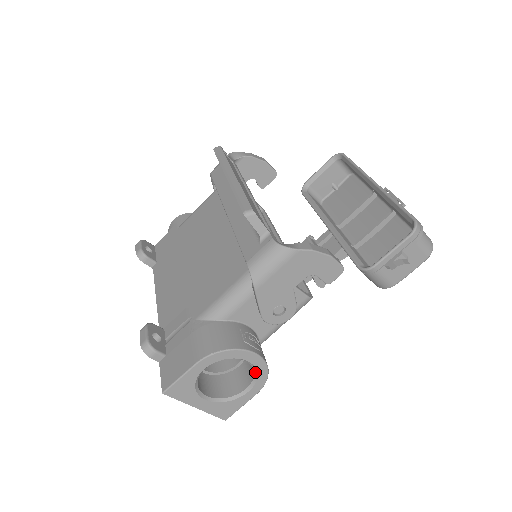
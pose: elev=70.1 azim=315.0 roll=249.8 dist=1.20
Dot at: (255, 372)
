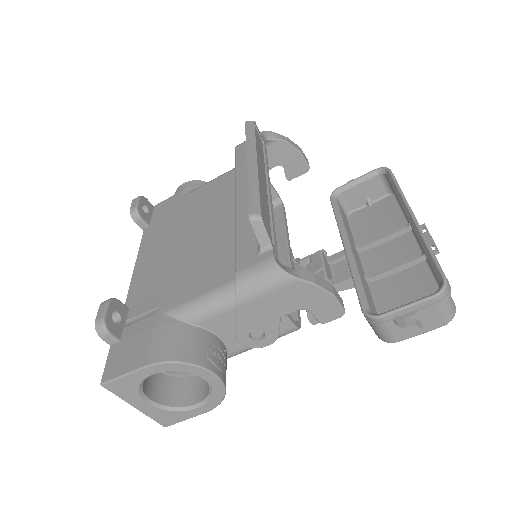
Dot at: (210, 391)
